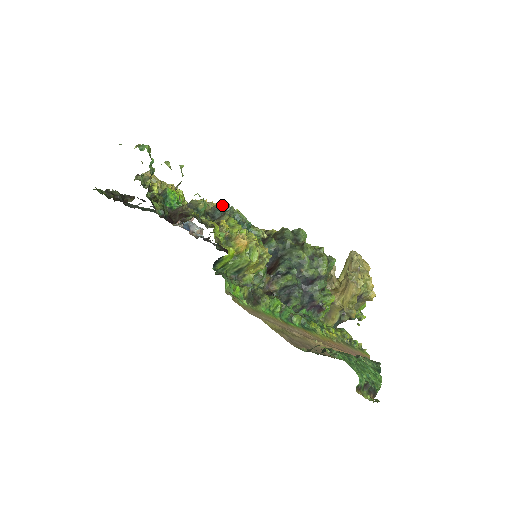
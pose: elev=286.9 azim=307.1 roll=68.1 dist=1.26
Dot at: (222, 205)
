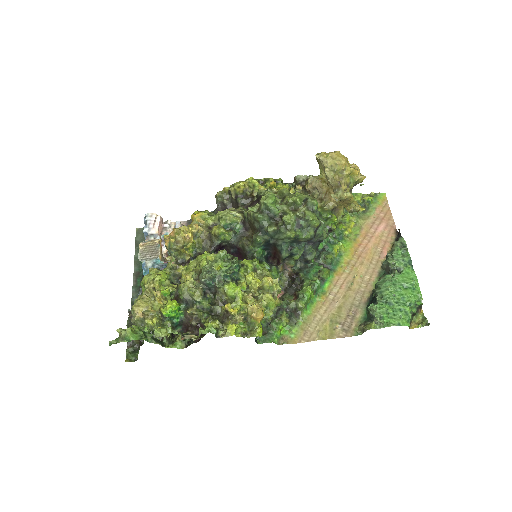
Dot at: (206, 279)
